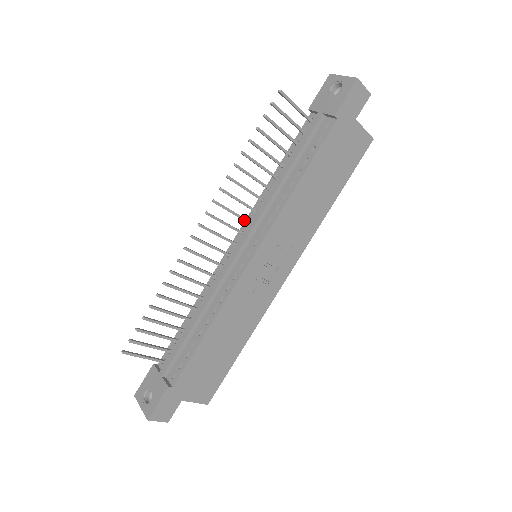
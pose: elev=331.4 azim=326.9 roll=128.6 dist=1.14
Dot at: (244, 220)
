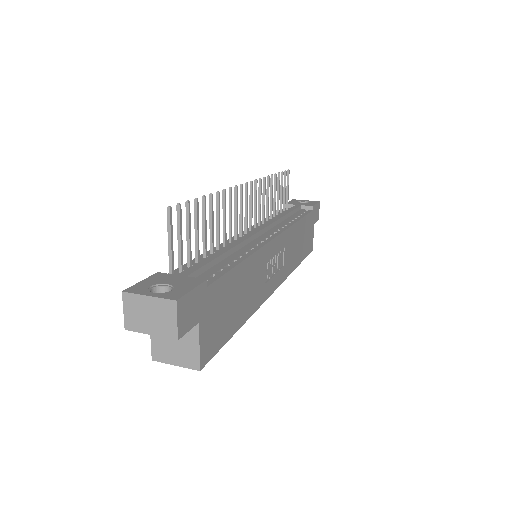
Dot at: (256, 221)
